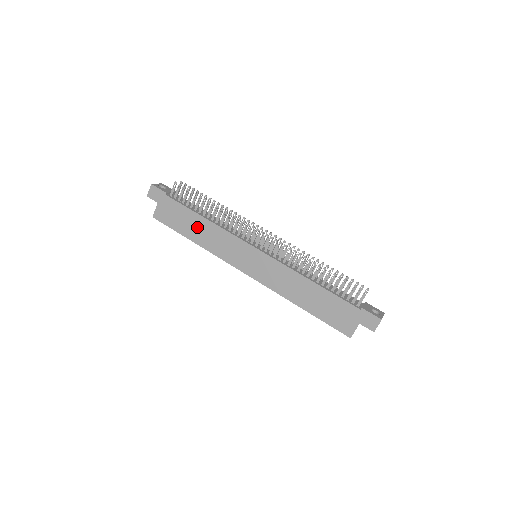
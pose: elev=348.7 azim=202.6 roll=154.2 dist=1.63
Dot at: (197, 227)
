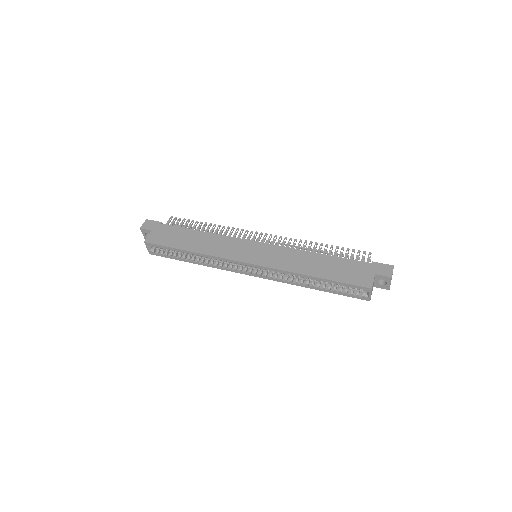
Dot at: (194, 239)
